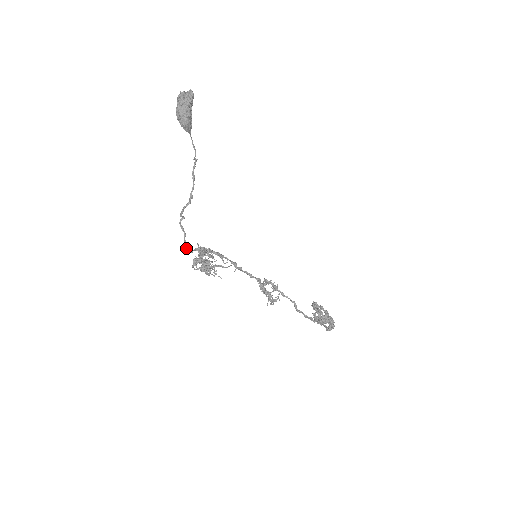
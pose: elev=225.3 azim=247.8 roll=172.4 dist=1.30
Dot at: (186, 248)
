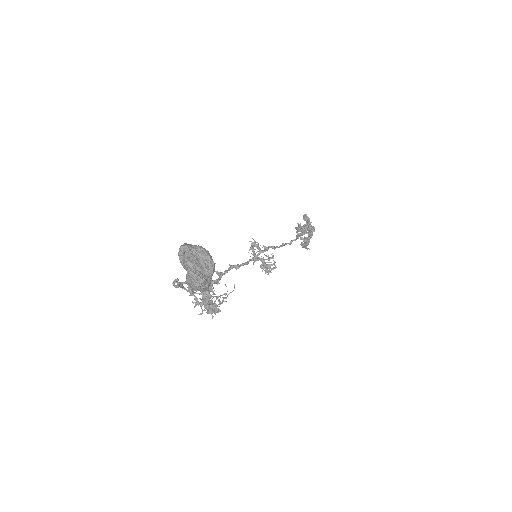
Dot at: (180, 287)
